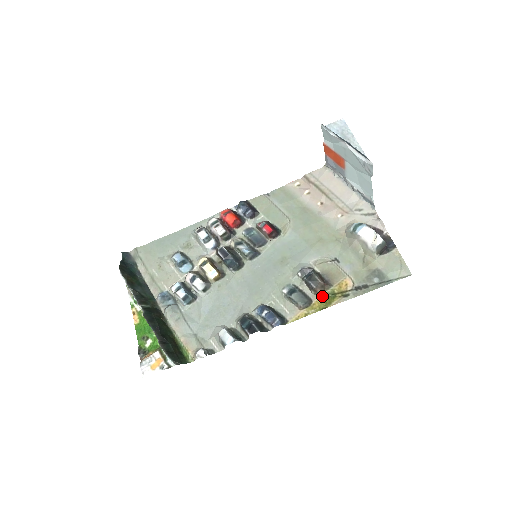
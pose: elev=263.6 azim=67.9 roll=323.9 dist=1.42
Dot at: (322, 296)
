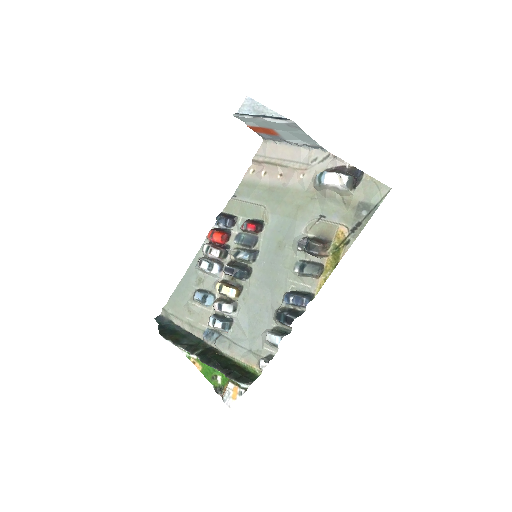
Dot at: (328, 256)
